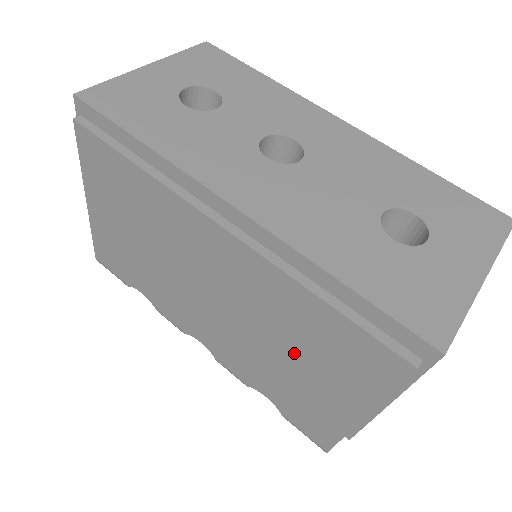
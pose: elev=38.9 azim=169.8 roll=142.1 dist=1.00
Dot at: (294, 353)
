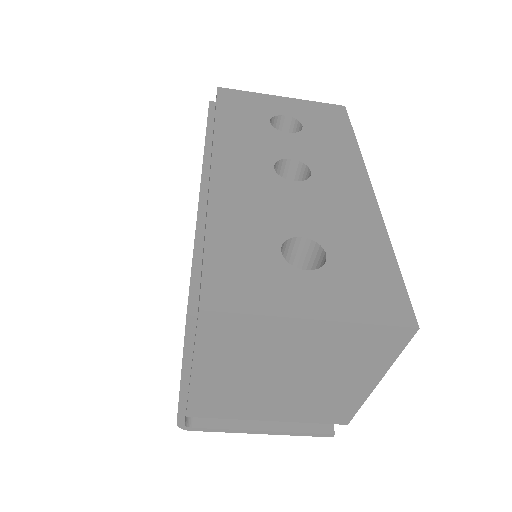
Dot at: occluded
